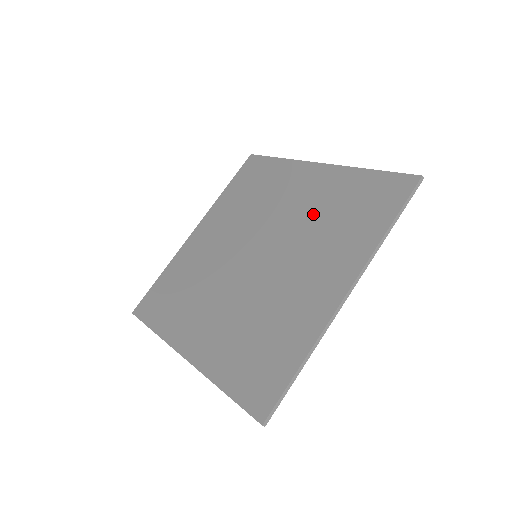
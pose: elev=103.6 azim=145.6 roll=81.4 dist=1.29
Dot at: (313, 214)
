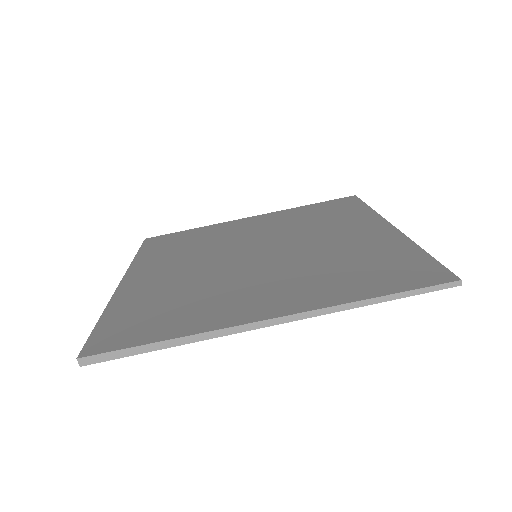
Dot at: (288, 225)
